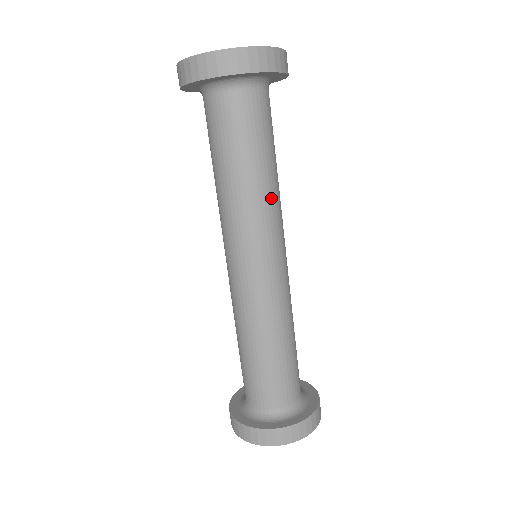
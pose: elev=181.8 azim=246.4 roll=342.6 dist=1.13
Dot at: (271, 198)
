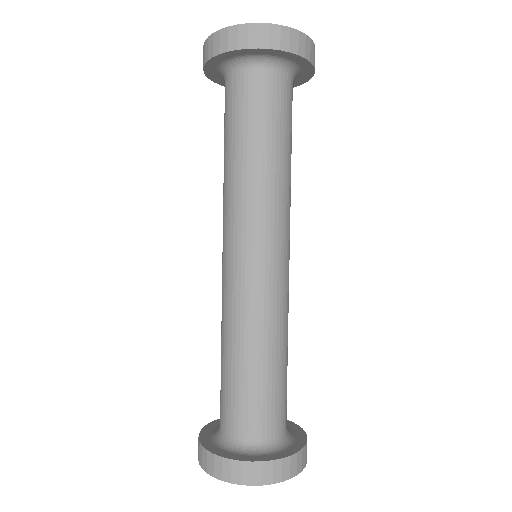
Dot at: (283, 189)
